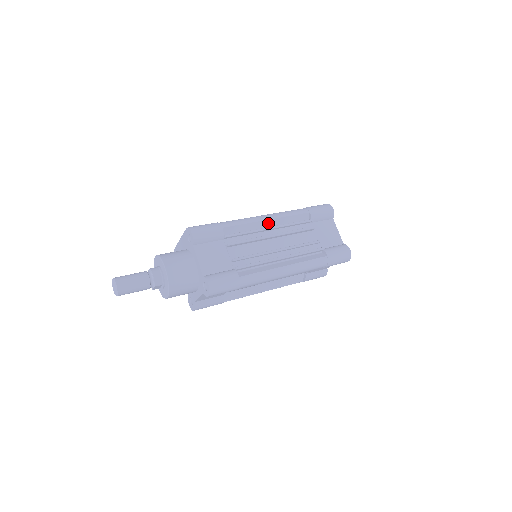
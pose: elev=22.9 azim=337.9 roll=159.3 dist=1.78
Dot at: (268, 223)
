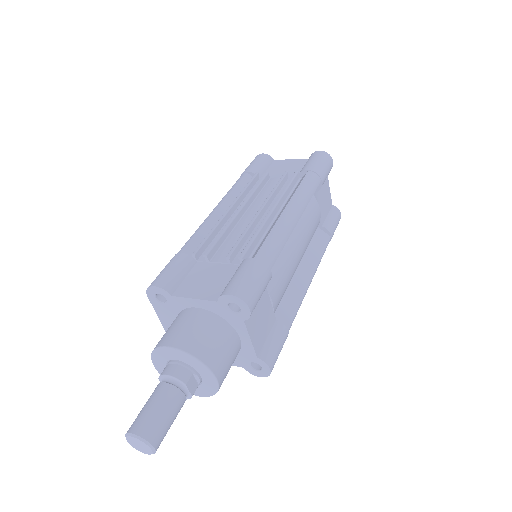
Dot at: (222, 212)
